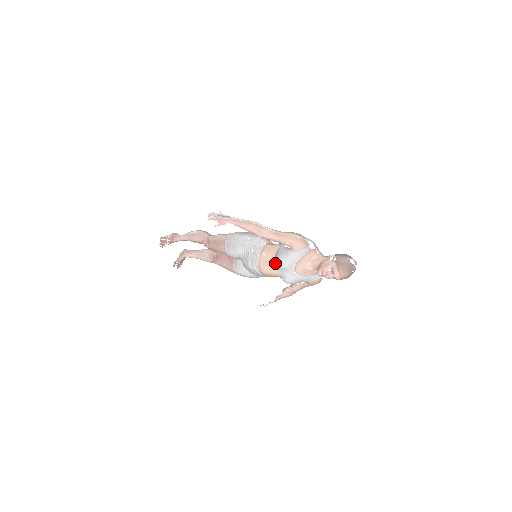
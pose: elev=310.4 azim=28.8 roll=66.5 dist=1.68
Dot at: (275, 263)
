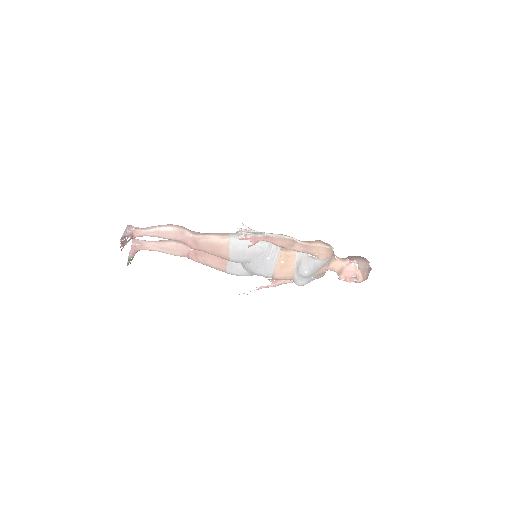
Dot at: (295, 271)
